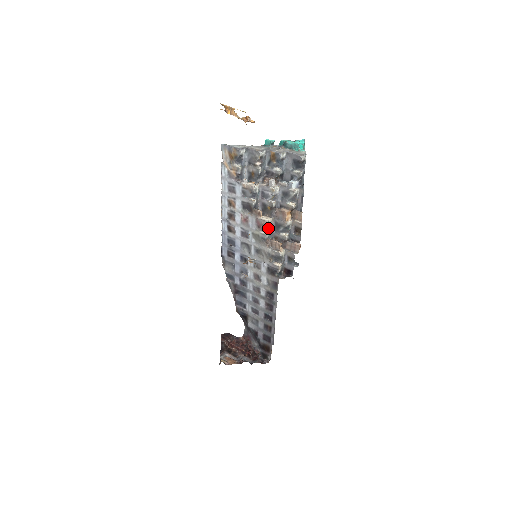
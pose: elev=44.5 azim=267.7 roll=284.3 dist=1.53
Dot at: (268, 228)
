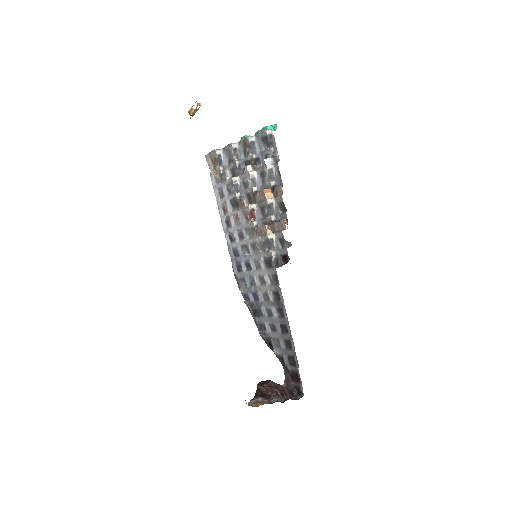
Dot at: (255, 216)
